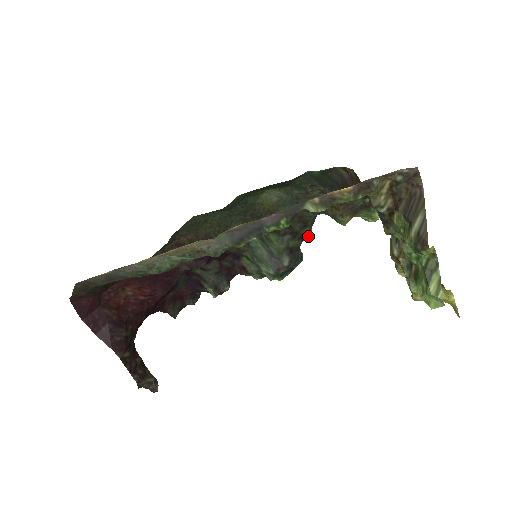
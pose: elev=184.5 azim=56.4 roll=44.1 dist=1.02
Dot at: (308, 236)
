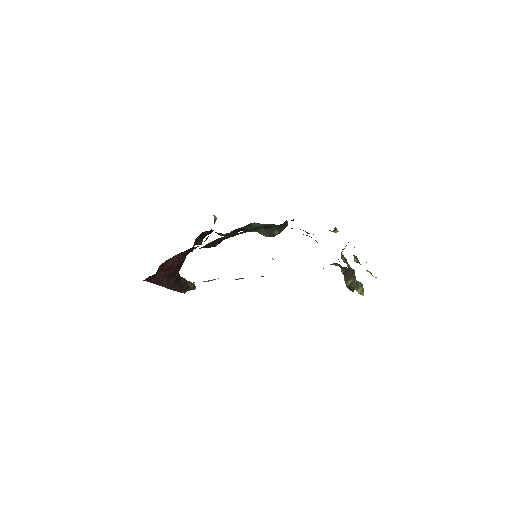
Dot at: (292, 220)
